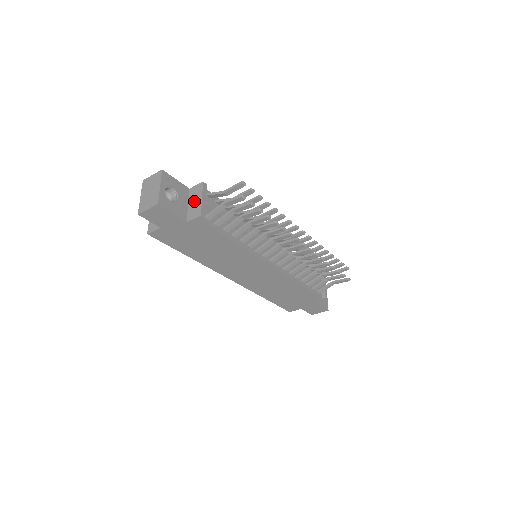
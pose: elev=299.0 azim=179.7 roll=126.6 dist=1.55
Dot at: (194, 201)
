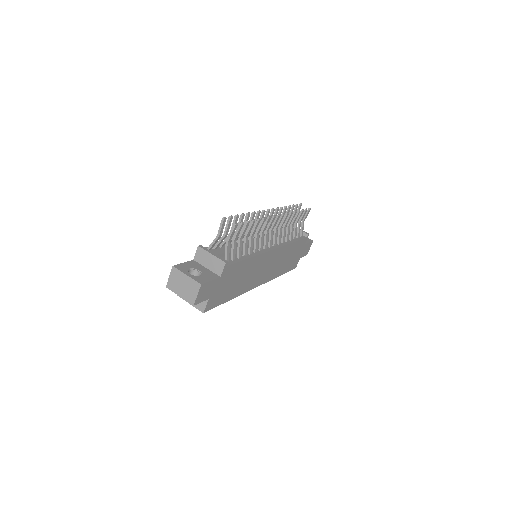
Dot at: (208, 262)
